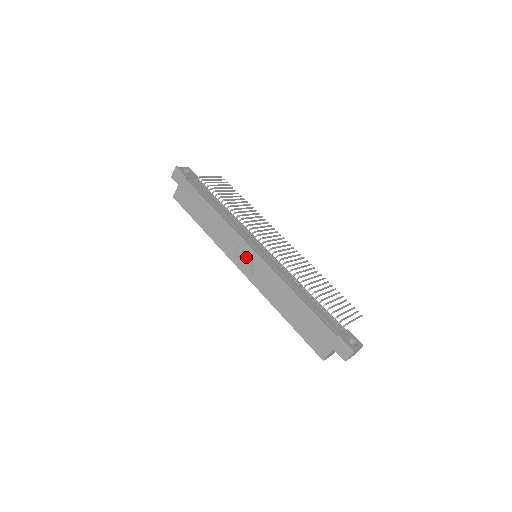
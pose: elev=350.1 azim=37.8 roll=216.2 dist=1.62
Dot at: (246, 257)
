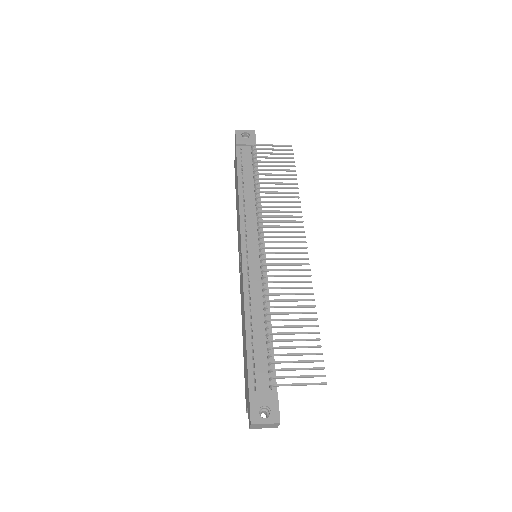
Dot at: (240, 254)
